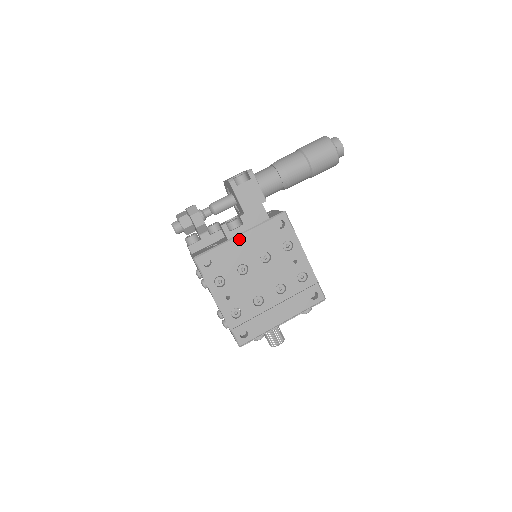
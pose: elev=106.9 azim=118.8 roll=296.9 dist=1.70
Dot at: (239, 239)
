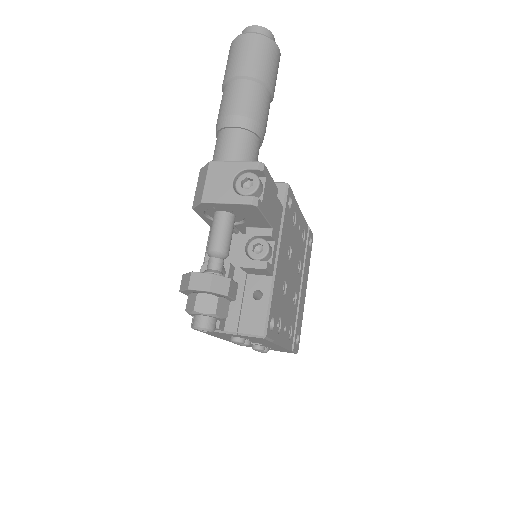
Dot at: (278, 263)
